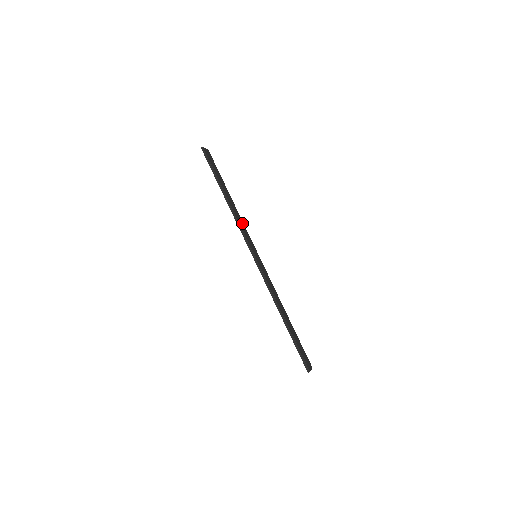
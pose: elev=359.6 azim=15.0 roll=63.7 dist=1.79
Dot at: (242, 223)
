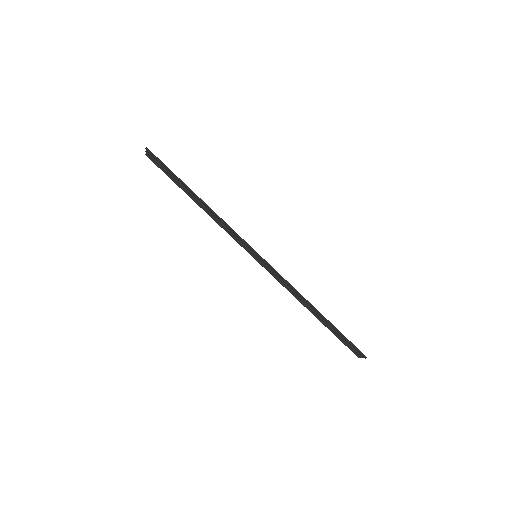
Dot at: (223, 226)
